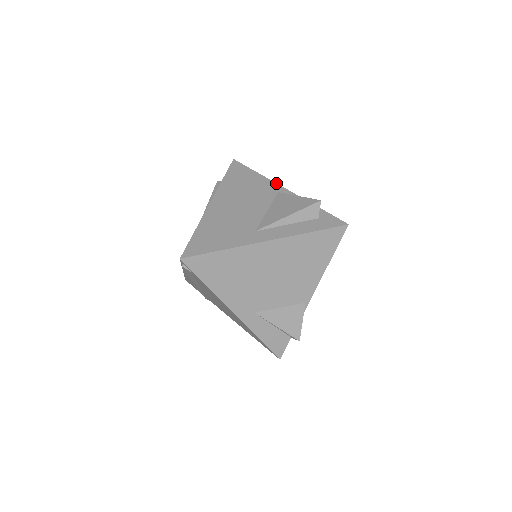
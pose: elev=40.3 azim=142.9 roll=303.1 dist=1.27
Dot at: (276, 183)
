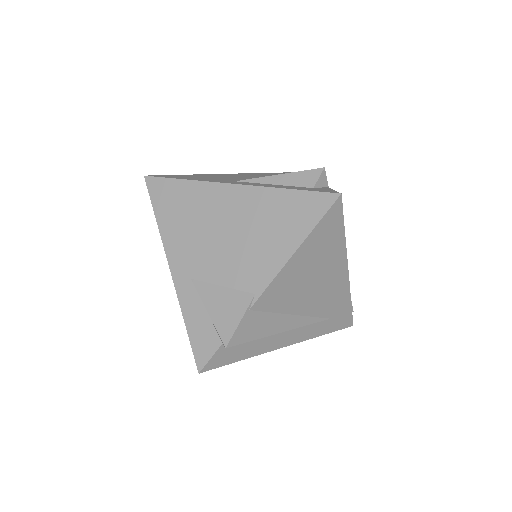
Dot at: occluded
